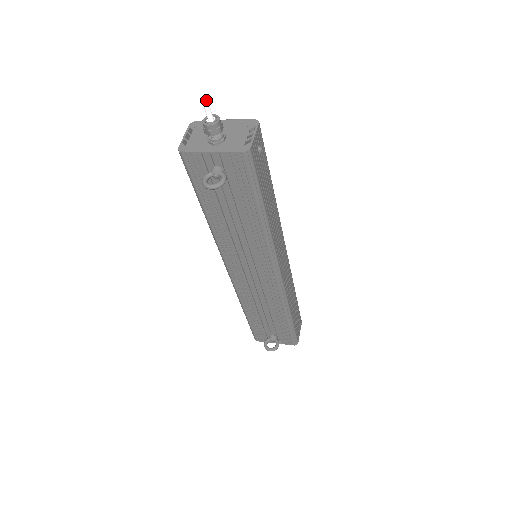
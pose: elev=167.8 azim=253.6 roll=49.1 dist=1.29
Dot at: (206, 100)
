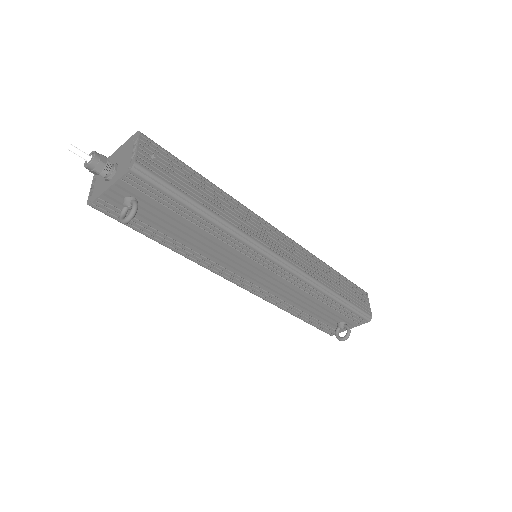
Dot at: (68, 145)
